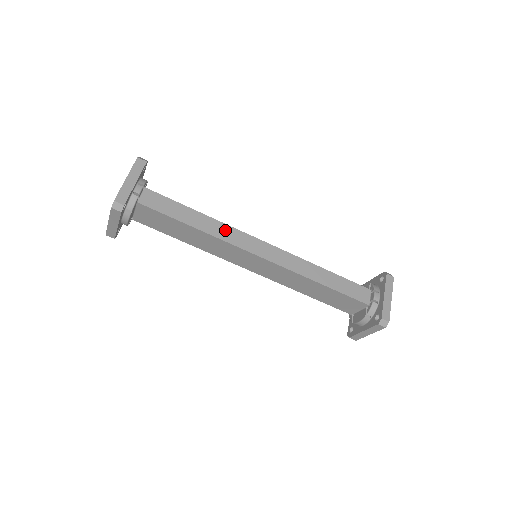
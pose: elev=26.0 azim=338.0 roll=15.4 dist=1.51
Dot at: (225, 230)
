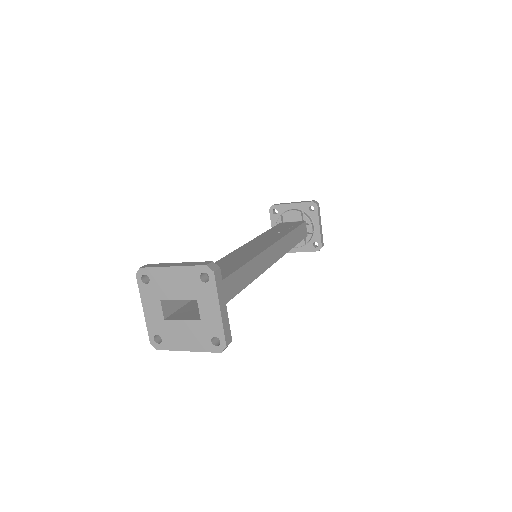
Dot at: (256, 265)
